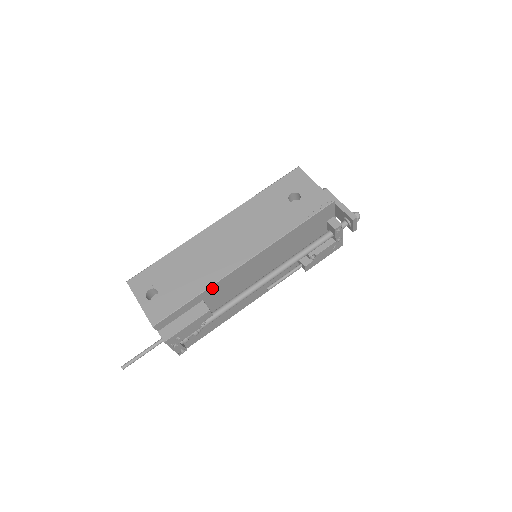
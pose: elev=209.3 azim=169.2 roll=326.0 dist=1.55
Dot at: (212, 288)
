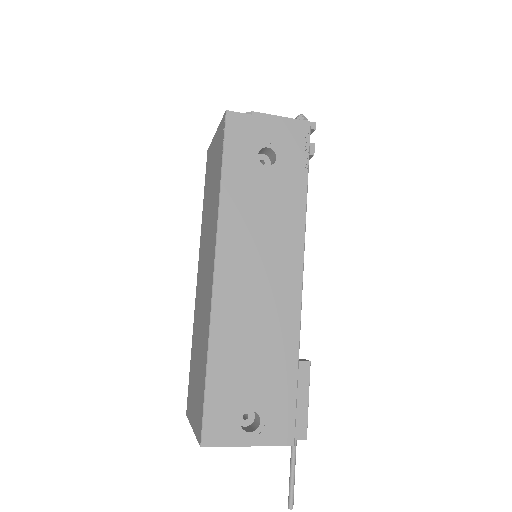
Dot at: (297, 341)
